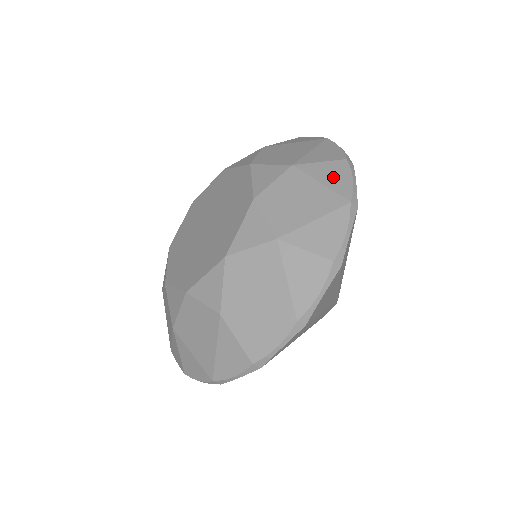
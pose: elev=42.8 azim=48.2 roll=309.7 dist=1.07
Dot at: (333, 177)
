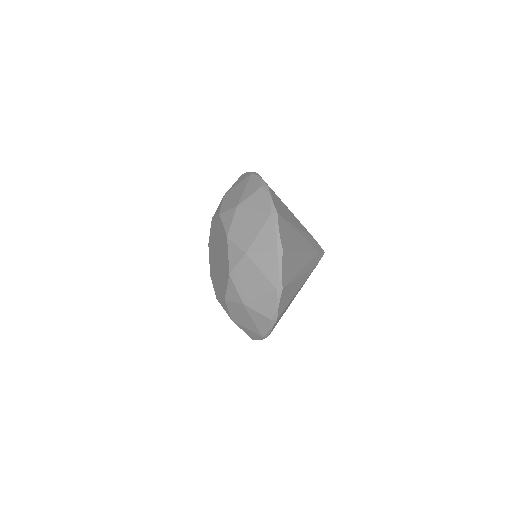
Dot at: (268, 267)
